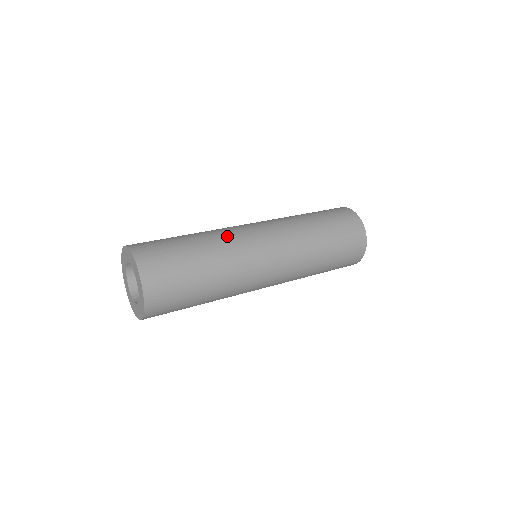
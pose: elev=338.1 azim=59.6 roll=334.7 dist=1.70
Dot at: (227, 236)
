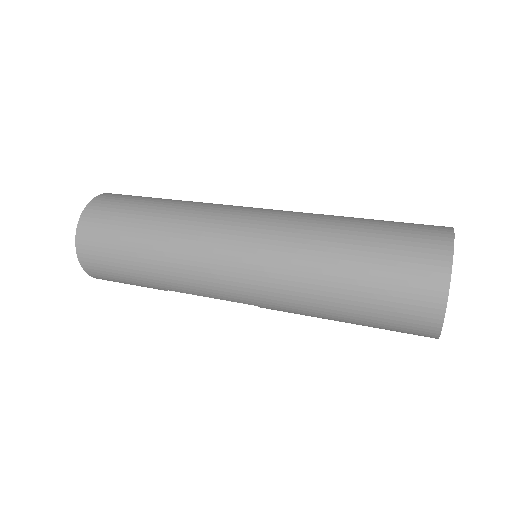
Dot at: (205, 206)
